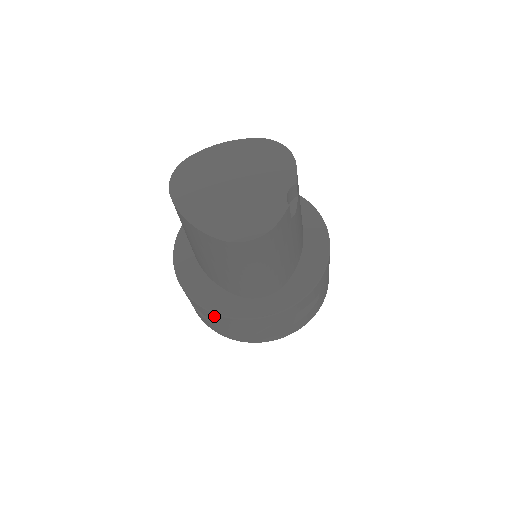
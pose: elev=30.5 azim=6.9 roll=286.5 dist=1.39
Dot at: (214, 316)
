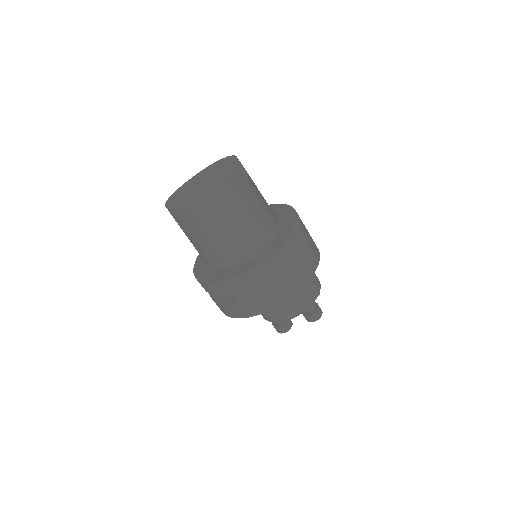
Dot at: (232, 284)
